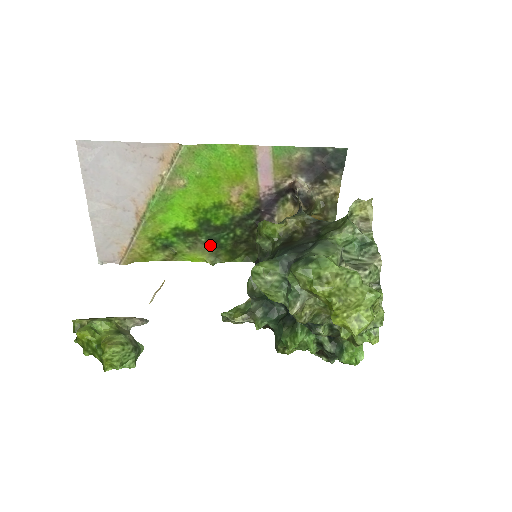
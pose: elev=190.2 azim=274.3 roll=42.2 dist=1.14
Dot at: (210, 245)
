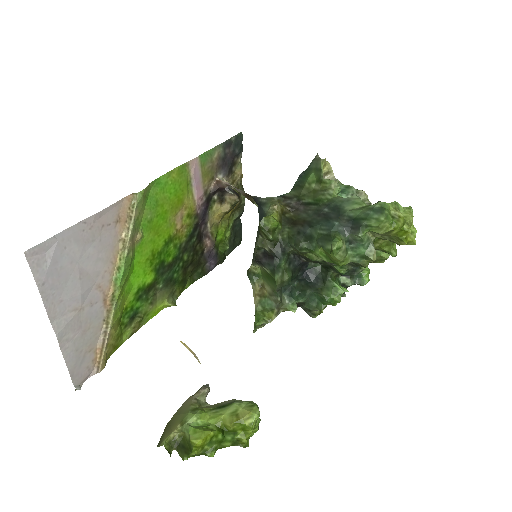
Dot at: (166, 287)
